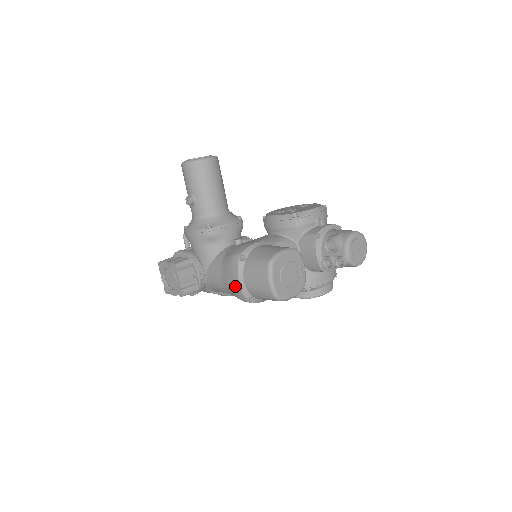
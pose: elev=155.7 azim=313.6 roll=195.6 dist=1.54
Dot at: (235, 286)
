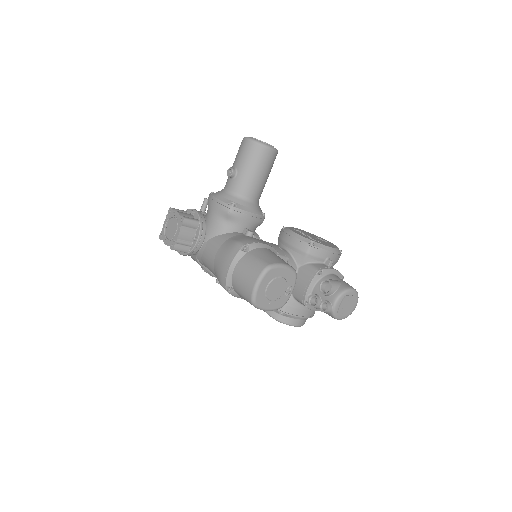
Dot at: (223, 269)
